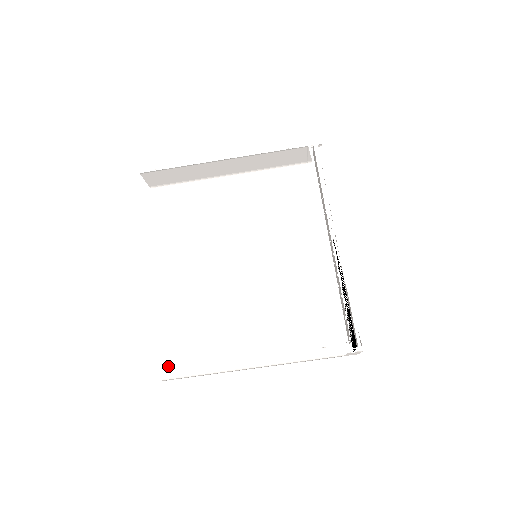
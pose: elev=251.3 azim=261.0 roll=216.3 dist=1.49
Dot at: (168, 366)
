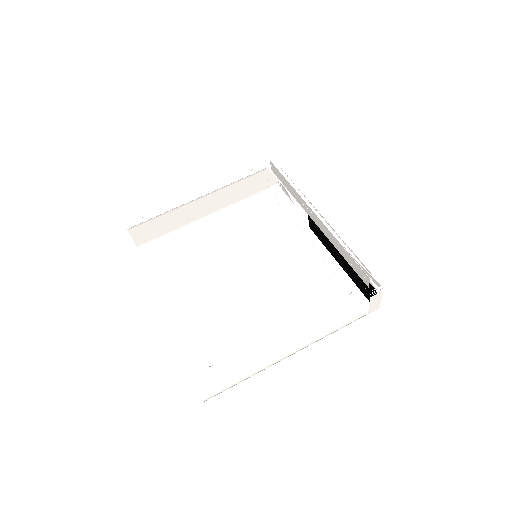
Dot at: (206, 386)
